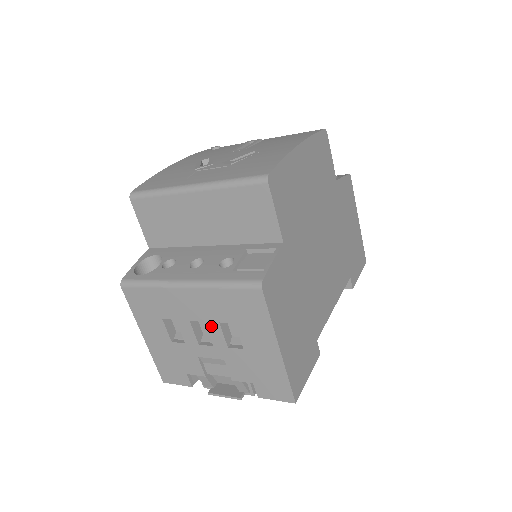
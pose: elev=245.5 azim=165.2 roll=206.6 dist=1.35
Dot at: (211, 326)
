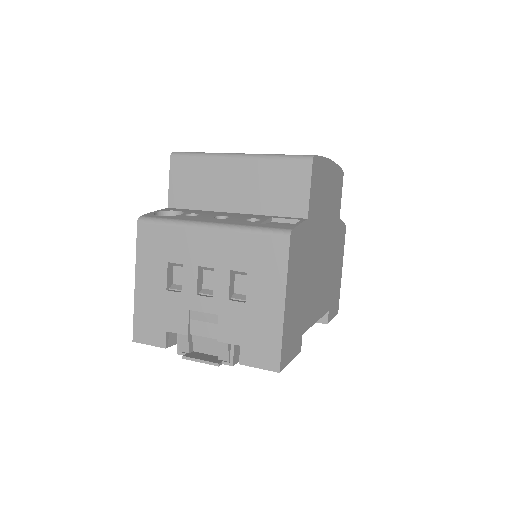
Dot at: (220, 274)
